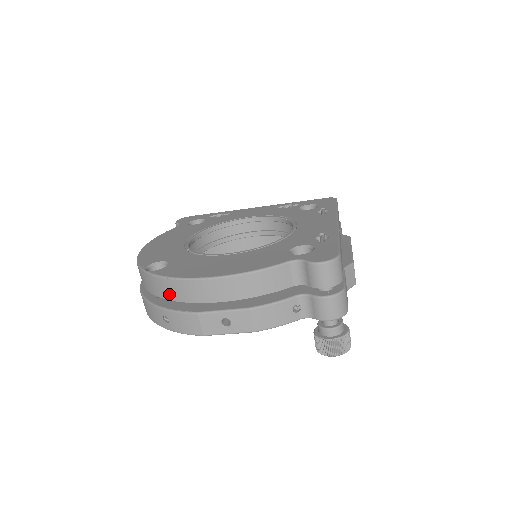
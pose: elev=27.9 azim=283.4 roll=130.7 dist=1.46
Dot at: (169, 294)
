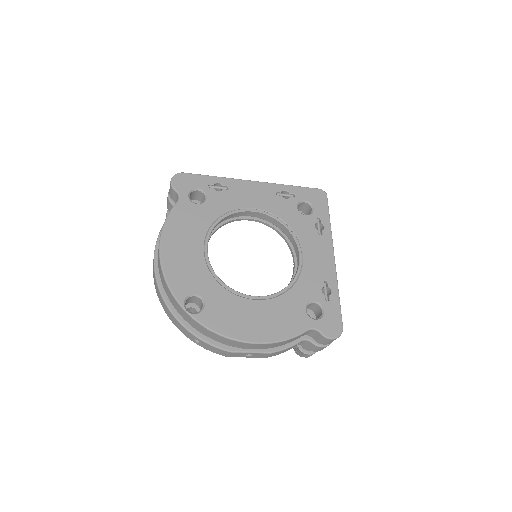
Dot at: (209, 335)
